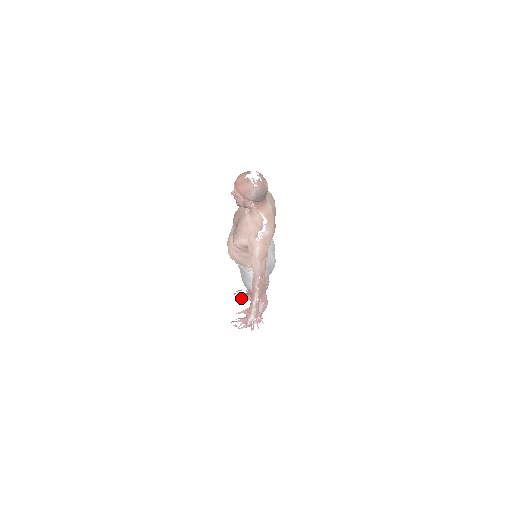
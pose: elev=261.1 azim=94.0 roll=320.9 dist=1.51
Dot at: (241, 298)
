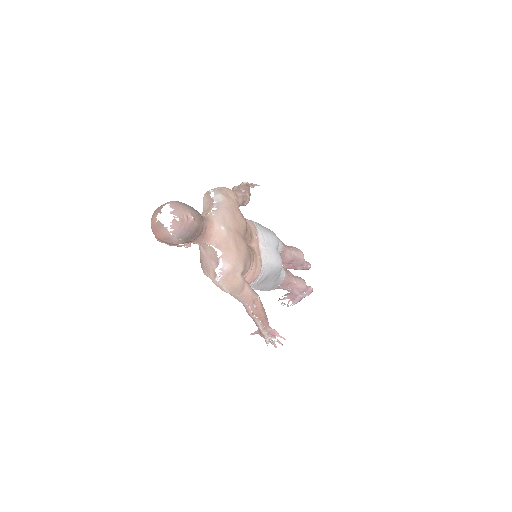
Dot at: occluded
